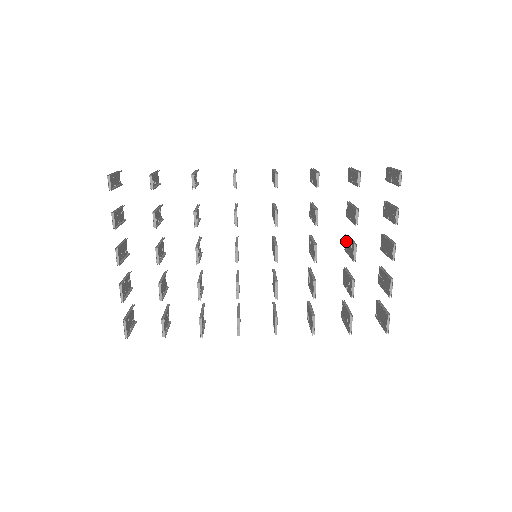
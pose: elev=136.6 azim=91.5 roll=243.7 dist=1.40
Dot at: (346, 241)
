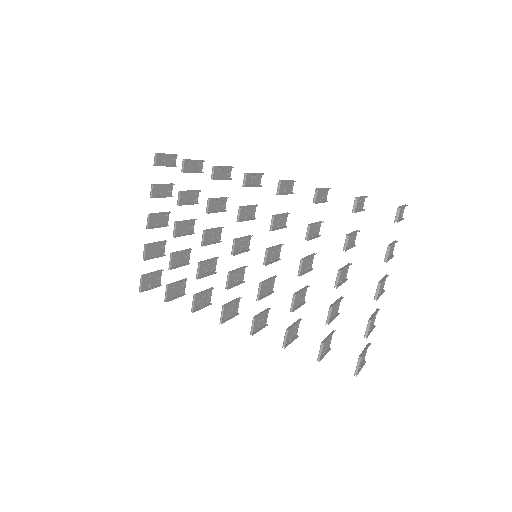
Dot at: (346, 269)
